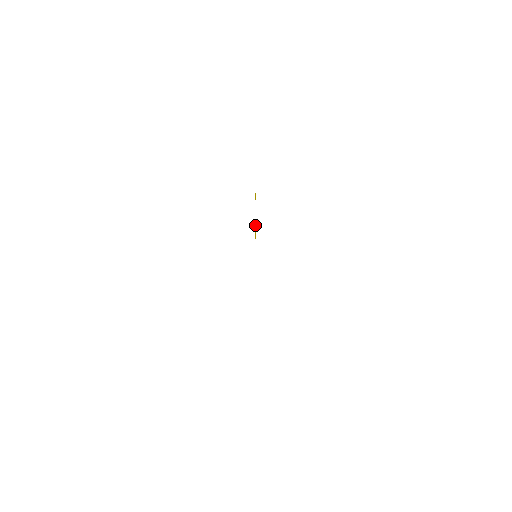
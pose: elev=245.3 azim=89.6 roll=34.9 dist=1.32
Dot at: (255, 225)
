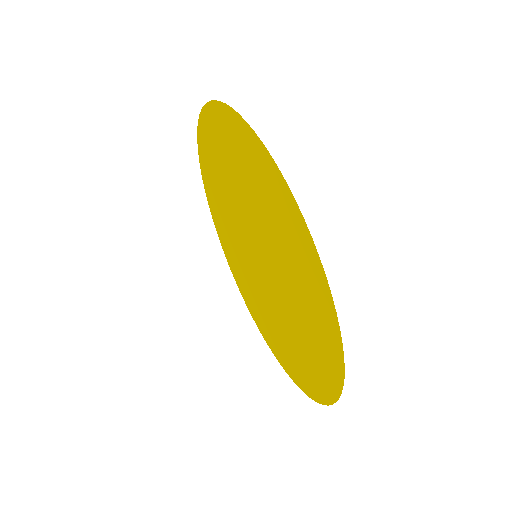
Dot at: (236, 234)
